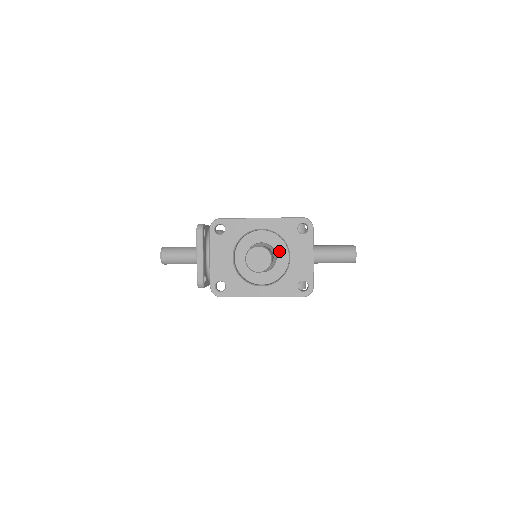
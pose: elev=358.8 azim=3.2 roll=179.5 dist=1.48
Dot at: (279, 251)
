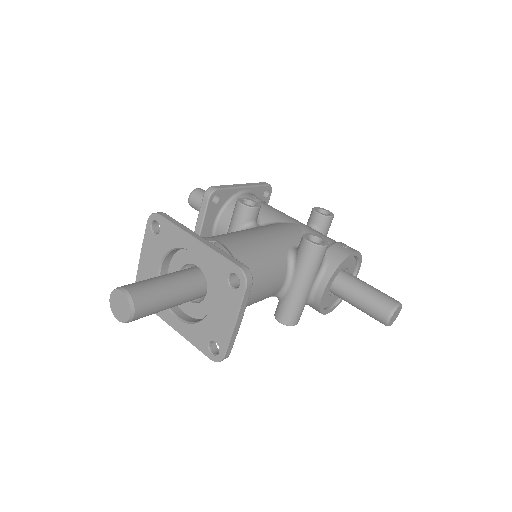
Dot at: (211, 288)
